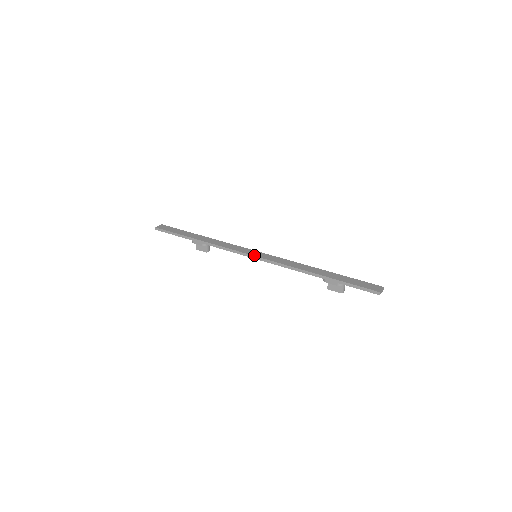
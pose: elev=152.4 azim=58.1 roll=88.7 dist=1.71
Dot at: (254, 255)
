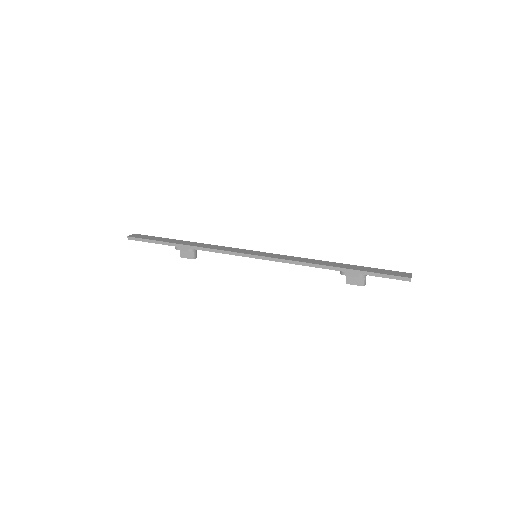
Dot at: (255, 254)
